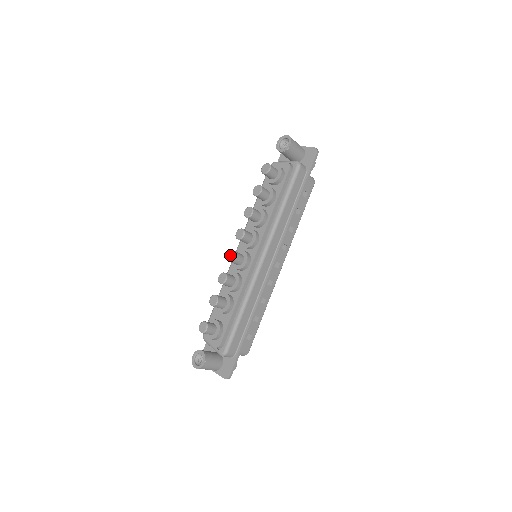
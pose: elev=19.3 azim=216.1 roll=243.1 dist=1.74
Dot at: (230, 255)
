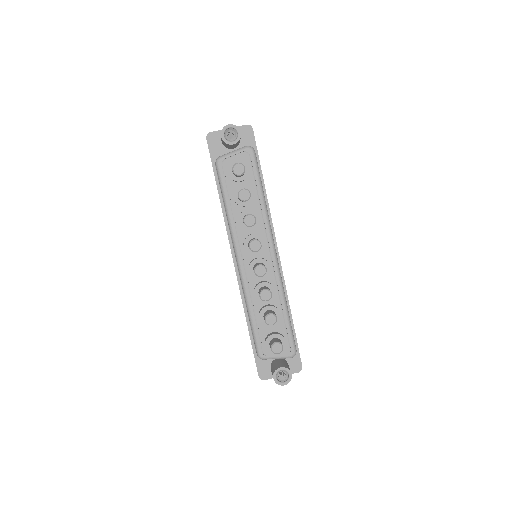
Dot at: (259, 270)
